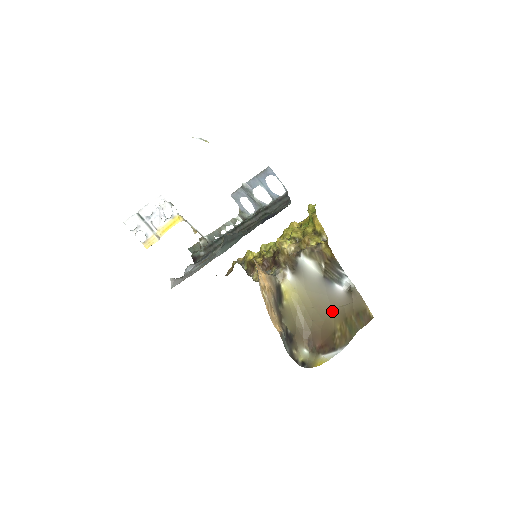
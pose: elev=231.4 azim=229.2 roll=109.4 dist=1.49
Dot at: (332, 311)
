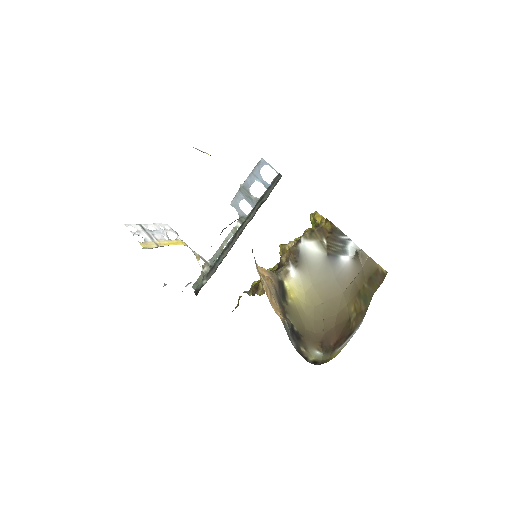
Dot at: (343, 295)
